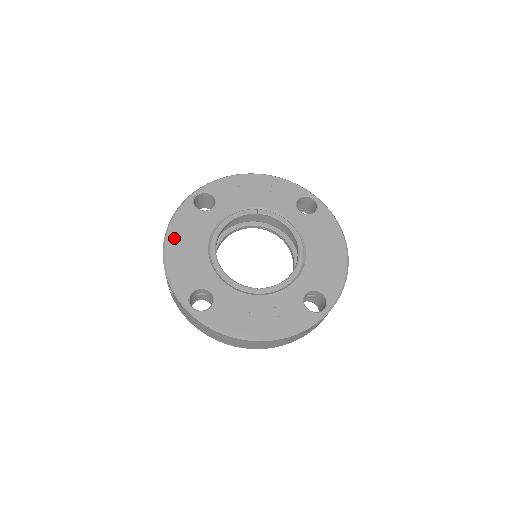
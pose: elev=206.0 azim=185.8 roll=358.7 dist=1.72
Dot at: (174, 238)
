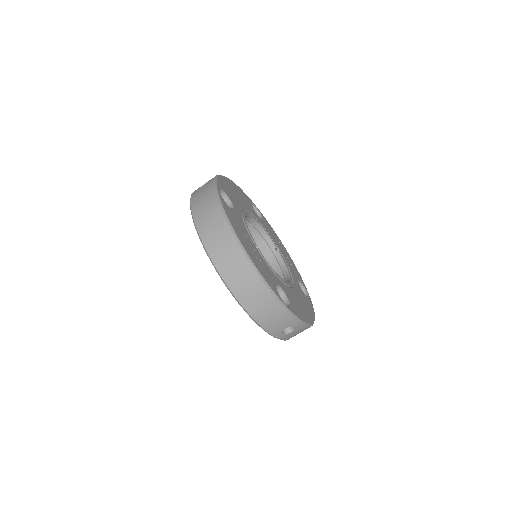
Dot at: (233, 185)
